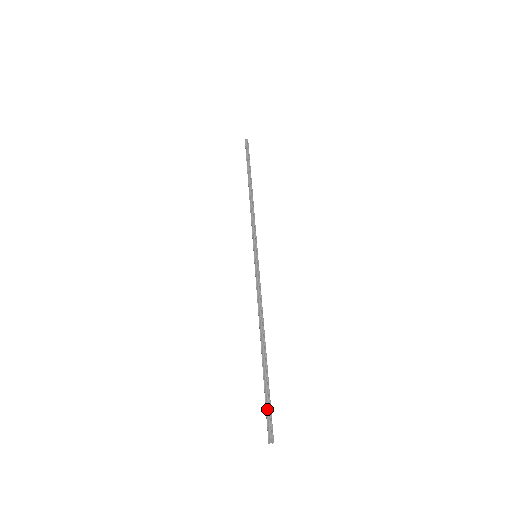
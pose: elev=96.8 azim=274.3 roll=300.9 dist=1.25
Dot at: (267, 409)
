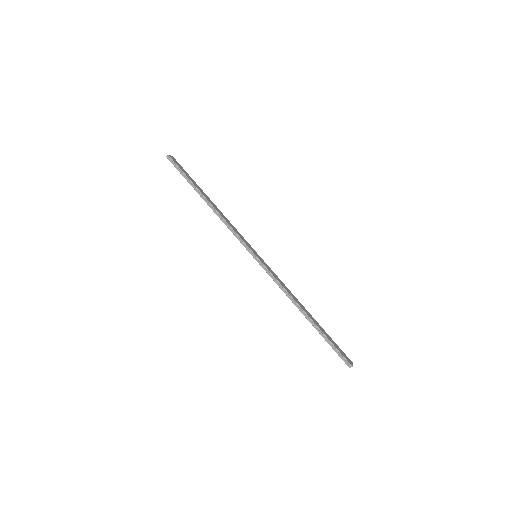
Dot at: (338, 354)
